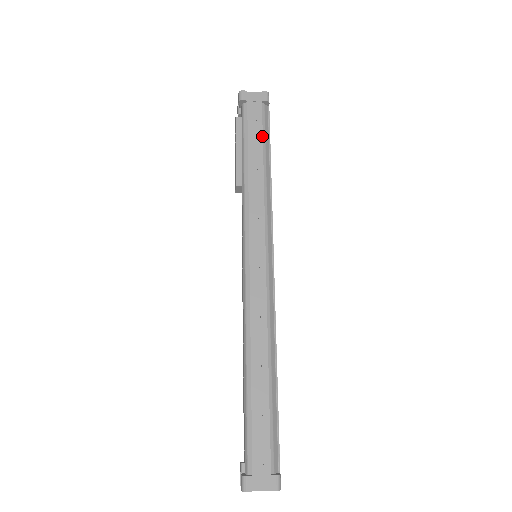
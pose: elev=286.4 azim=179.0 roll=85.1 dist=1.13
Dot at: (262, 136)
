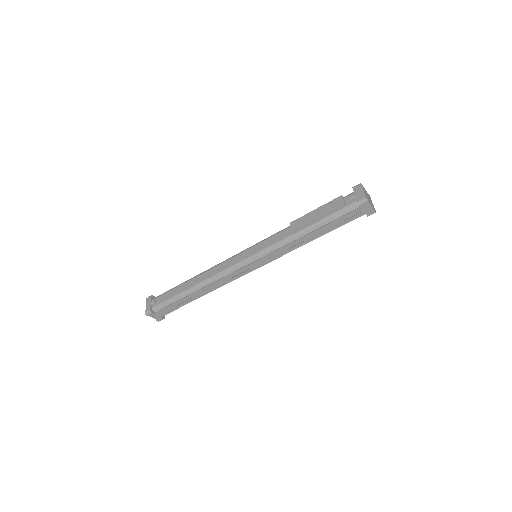
Dot at: occluded
